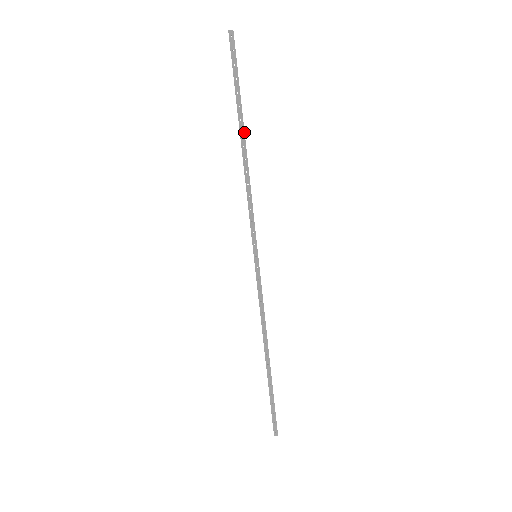
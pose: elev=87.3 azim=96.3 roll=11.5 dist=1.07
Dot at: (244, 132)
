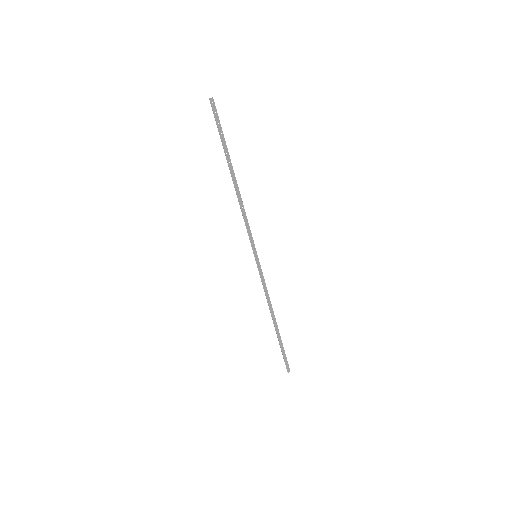
Dot at: (233, 171)
